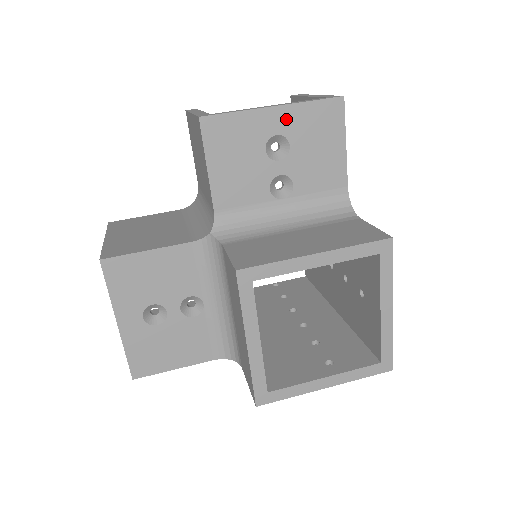
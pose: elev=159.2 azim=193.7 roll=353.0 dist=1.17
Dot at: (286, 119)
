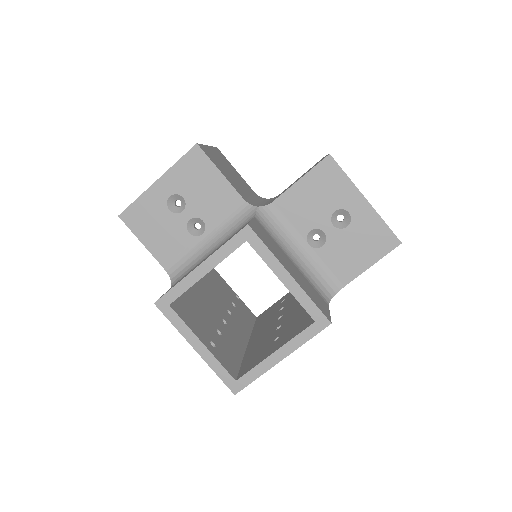
Dot at: (363, 213)
